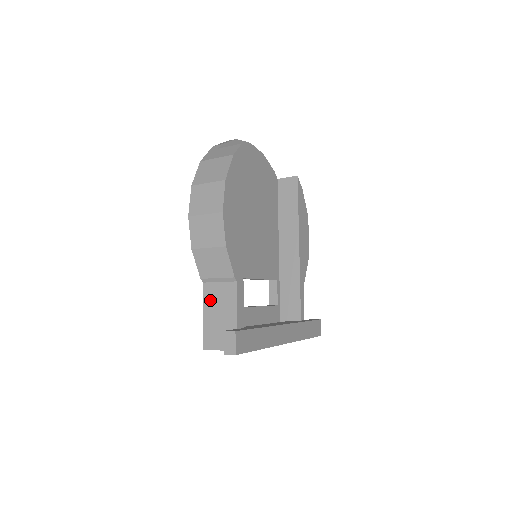
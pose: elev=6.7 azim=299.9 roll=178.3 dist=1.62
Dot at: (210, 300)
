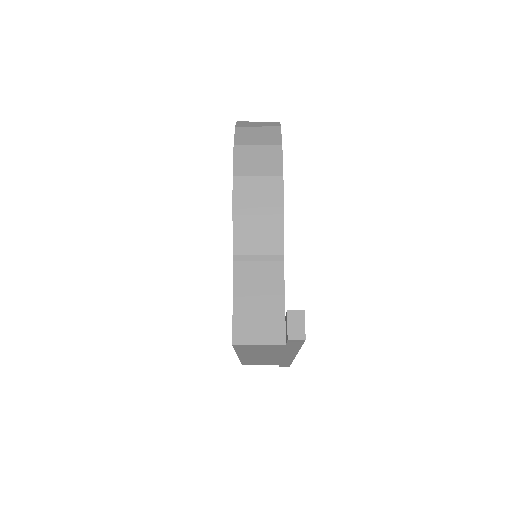
Dot at: (244, 282)
